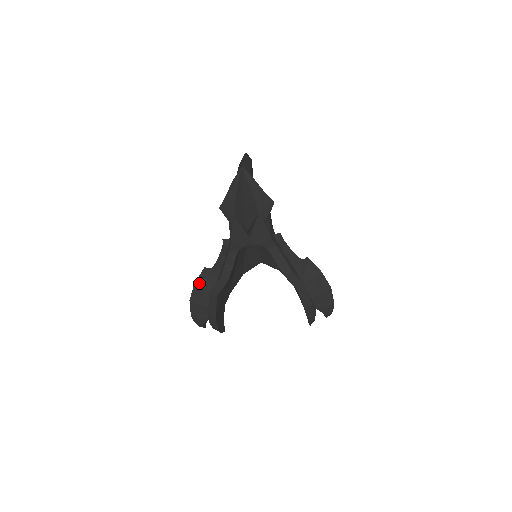
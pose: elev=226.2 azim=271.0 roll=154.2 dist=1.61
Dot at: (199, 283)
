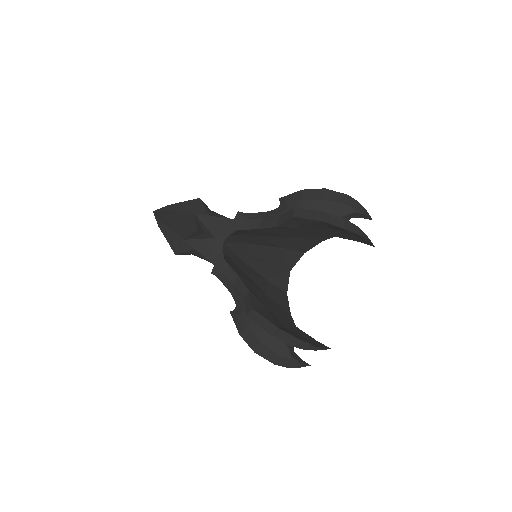
Dot at: (240, 328)
